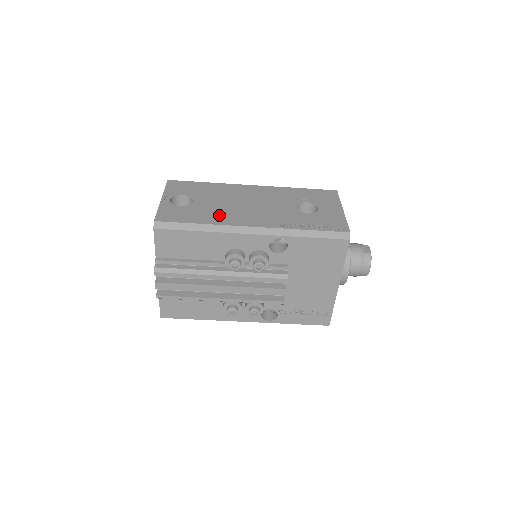
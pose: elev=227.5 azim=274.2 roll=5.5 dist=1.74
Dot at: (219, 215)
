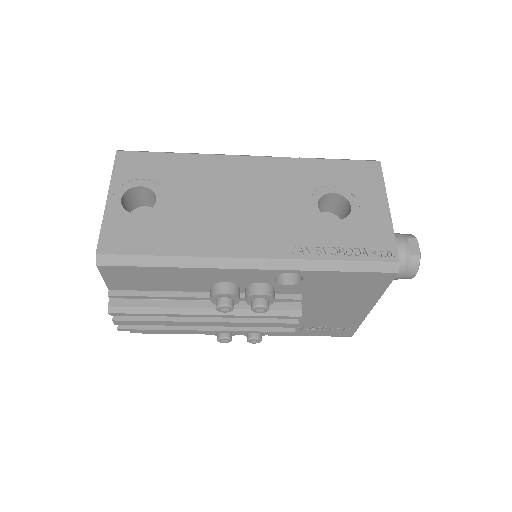
Dot at: (198, 233)
